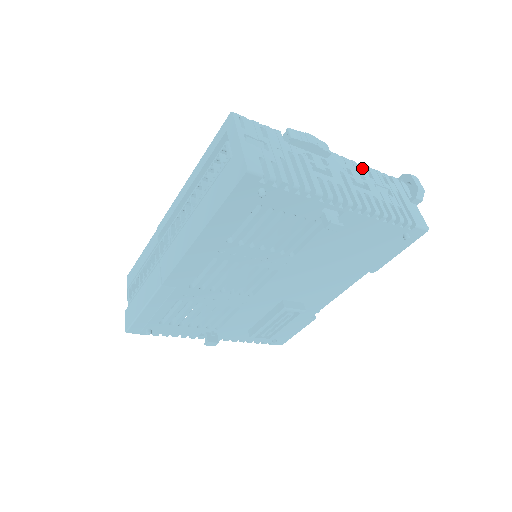
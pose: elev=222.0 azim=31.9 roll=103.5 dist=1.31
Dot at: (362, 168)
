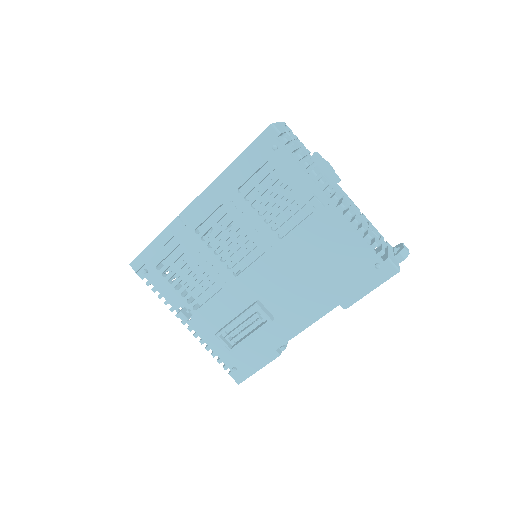
Dot at: (363, 214)
